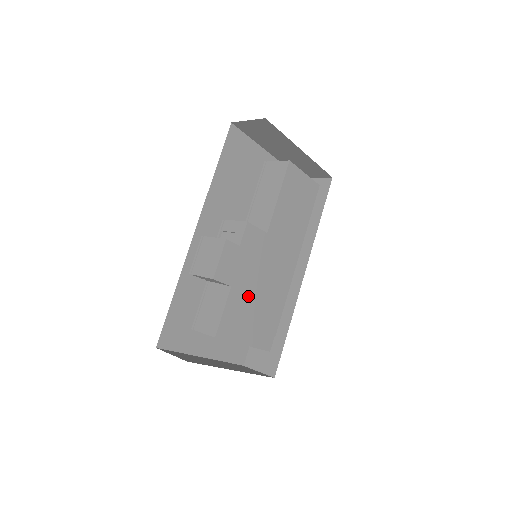
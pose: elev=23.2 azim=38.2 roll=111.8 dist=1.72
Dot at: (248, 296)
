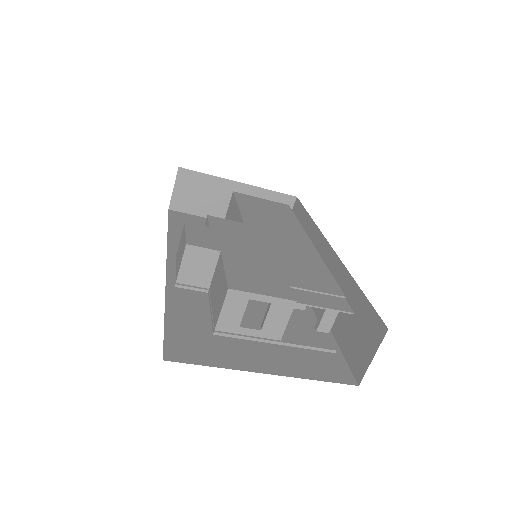
Dot at: (257, 261)
